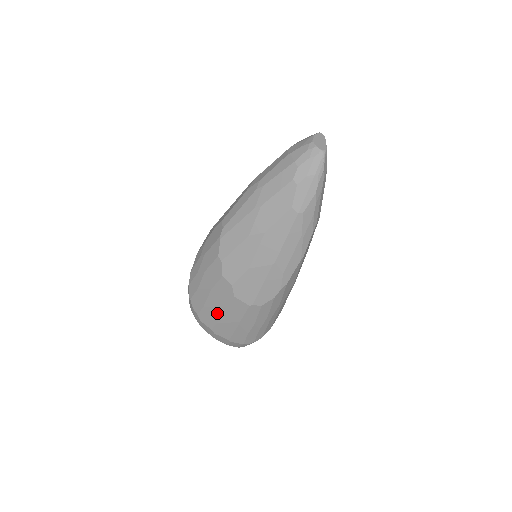
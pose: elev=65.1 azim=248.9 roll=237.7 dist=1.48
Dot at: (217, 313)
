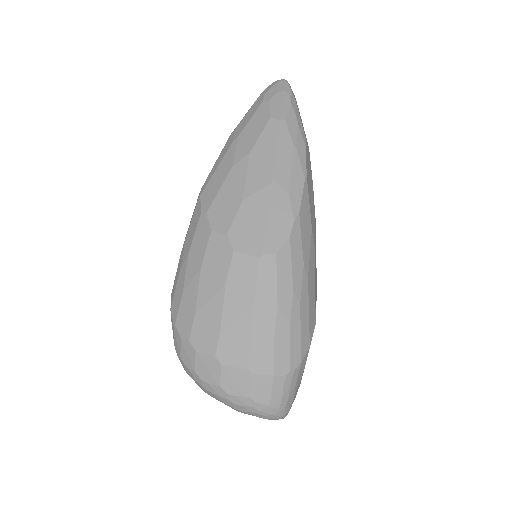
Dot at: (217, 308)
